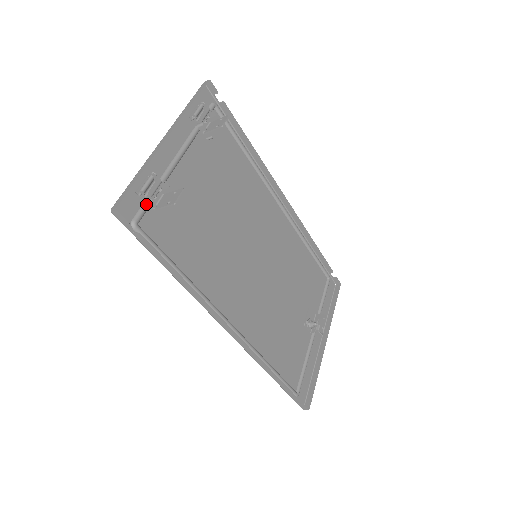
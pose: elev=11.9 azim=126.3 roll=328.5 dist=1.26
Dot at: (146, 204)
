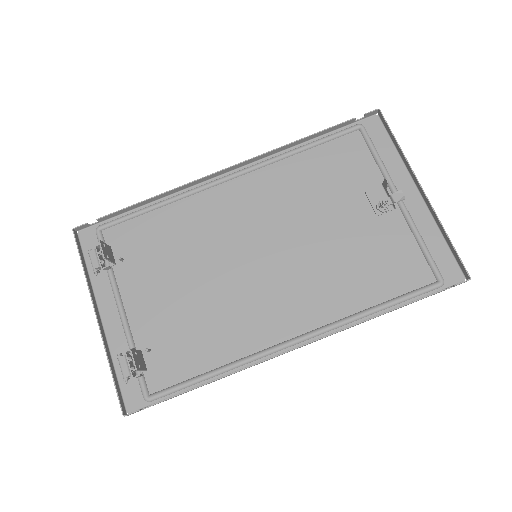
Dot at: occluded
